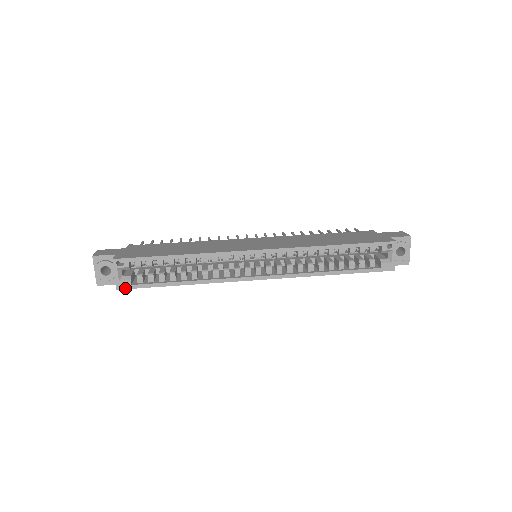
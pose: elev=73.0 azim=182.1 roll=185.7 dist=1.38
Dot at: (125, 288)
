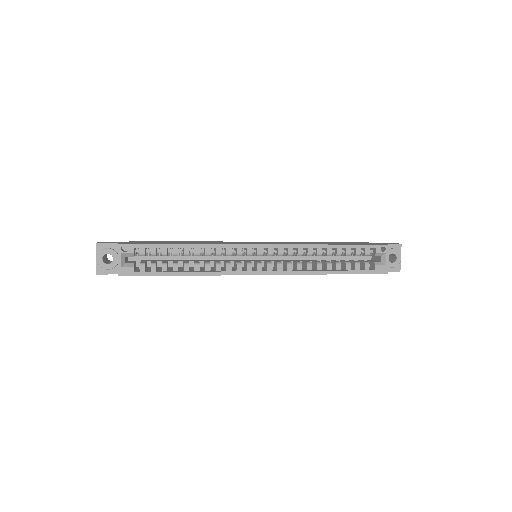
Dot at: (127, 275)
